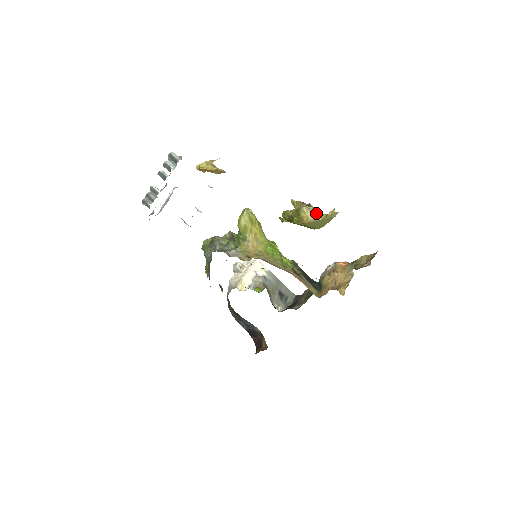
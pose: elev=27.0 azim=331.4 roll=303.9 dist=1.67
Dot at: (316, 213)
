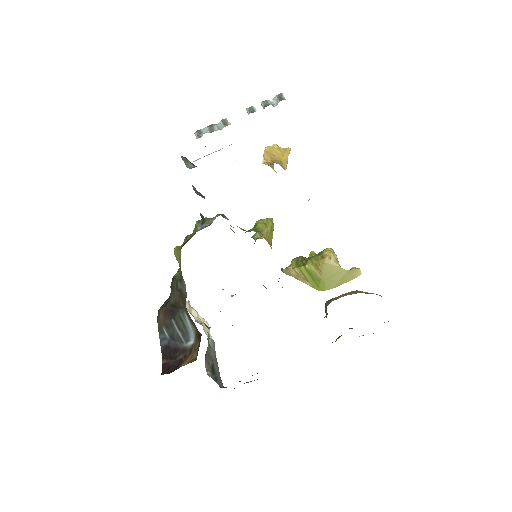
Dot at: occluded
